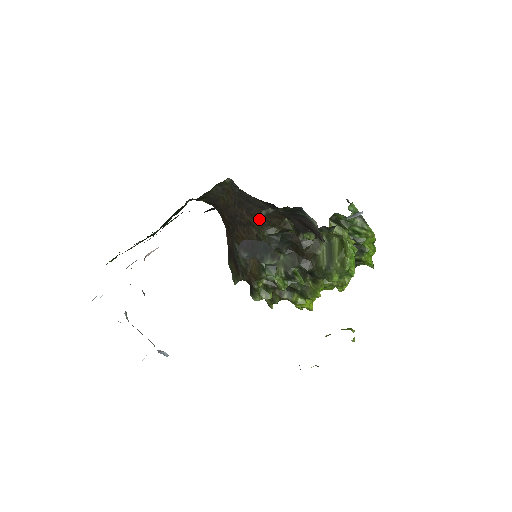
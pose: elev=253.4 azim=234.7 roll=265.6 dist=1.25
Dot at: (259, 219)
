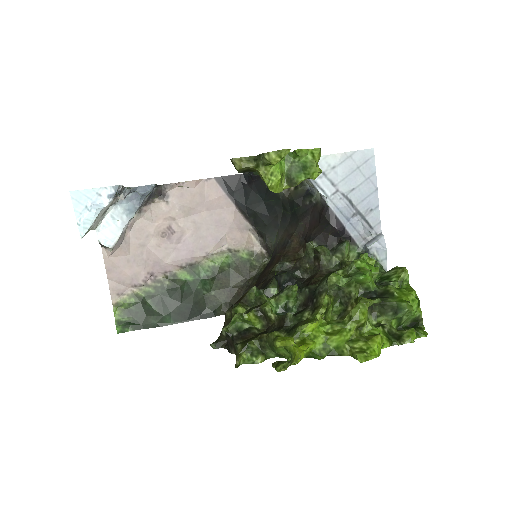
Dot at: (277, 261)
